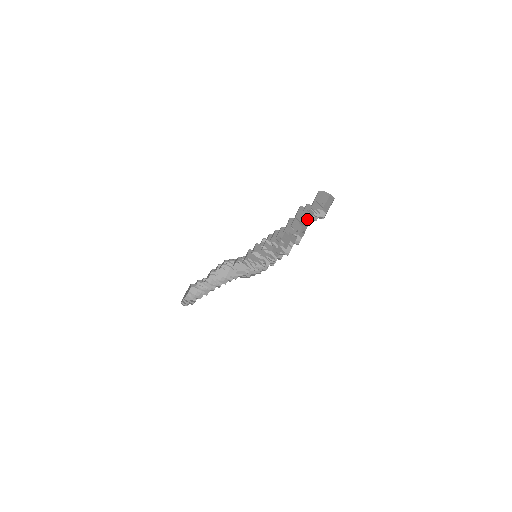
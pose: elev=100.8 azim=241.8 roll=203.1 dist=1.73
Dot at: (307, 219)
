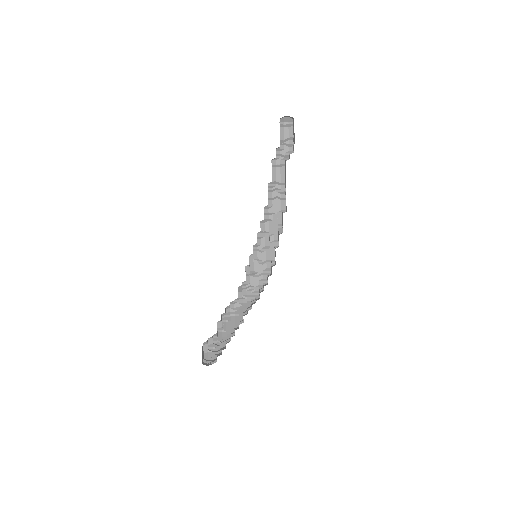
Dot at: (281, 176)
